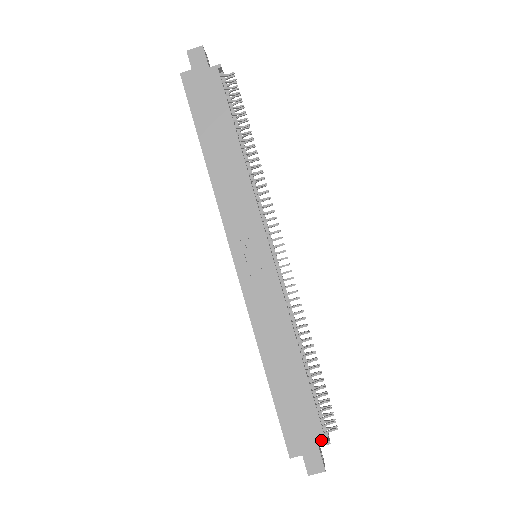
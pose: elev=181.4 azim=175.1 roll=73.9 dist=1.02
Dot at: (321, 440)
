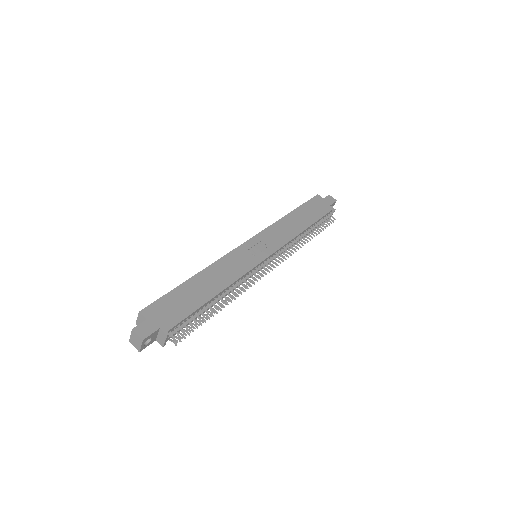
Dot at: (166, 328)
